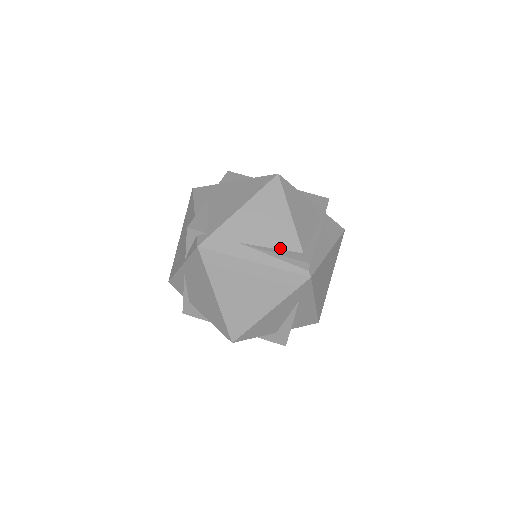
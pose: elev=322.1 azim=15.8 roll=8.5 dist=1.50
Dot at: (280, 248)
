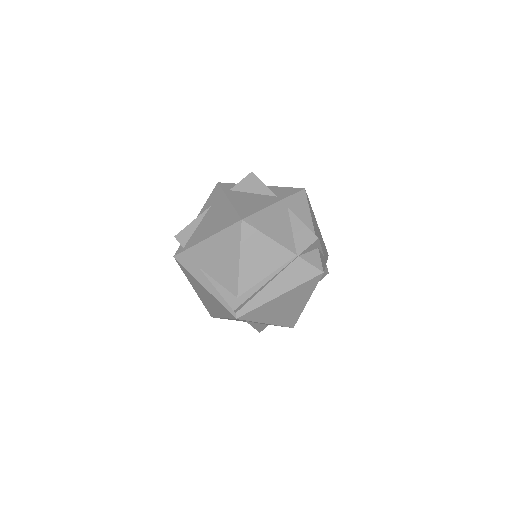
Dot at: (223, 285)
